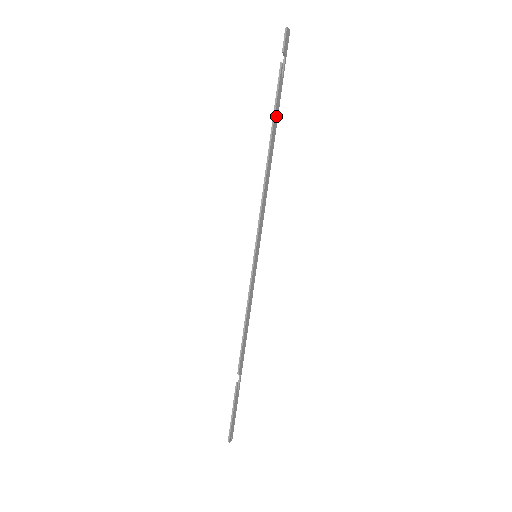
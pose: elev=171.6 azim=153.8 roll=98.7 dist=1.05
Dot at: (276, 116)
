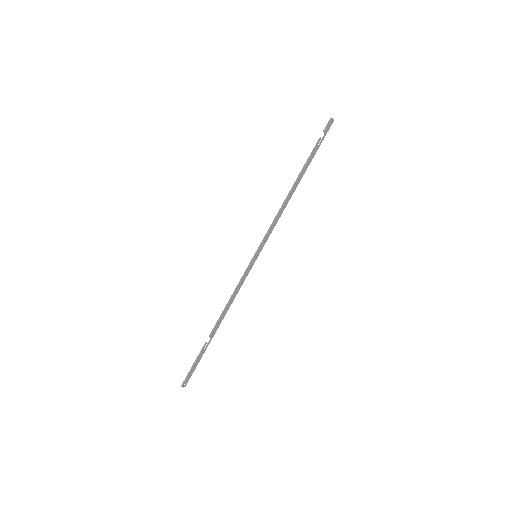
Dot at: (305, 169)
